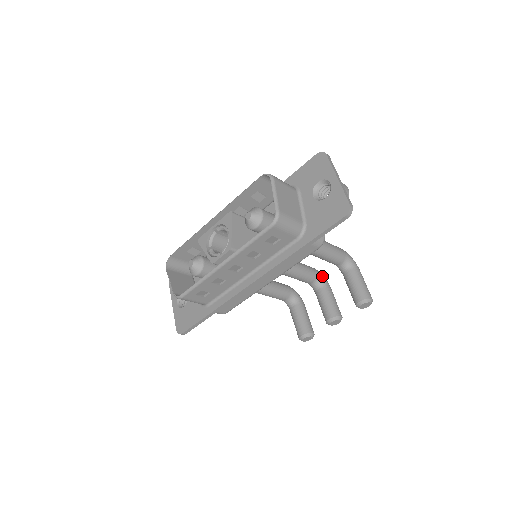
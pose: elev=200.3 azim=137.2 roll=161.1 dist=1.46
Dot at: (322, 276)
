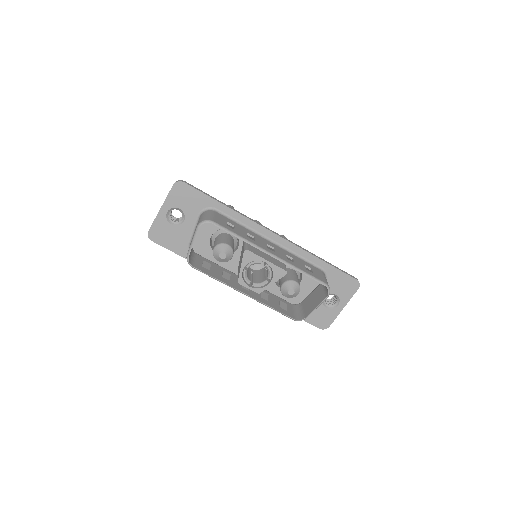
Dot at: occluded
